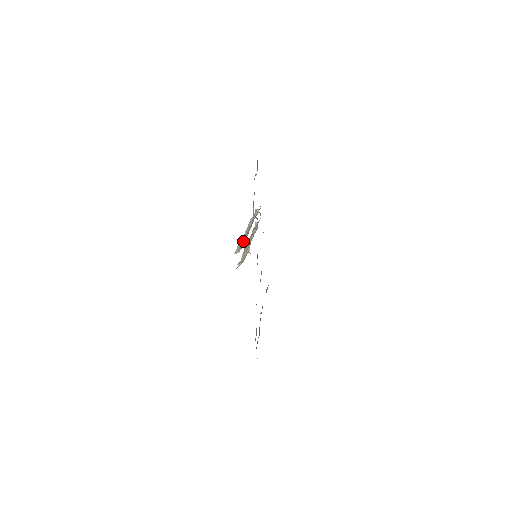
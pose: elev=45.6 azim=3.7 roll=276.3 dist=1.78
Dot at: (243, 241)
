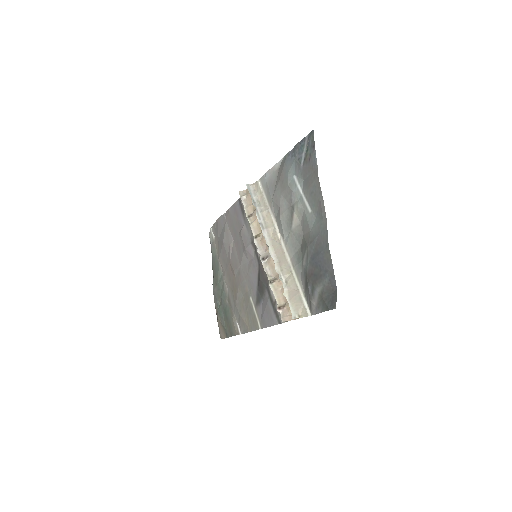
Dot at: (291, 289)
